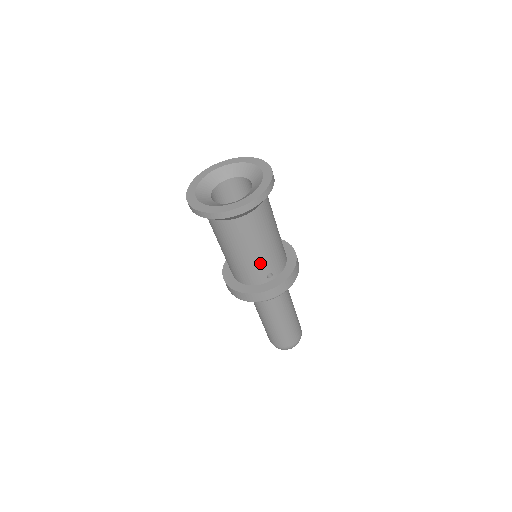
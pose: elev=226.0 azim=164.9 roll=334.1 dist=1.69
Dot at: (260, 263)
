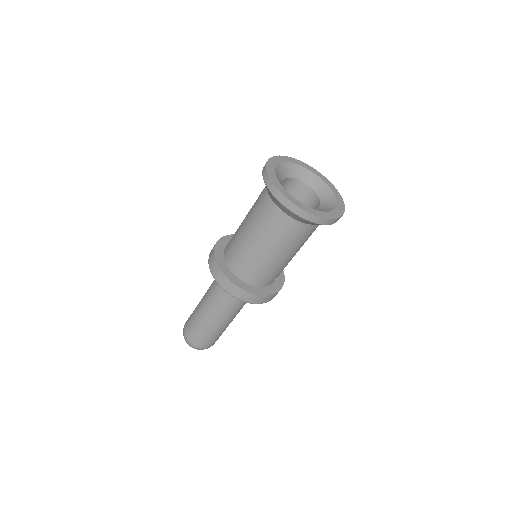
Dot at: (285, 266)
